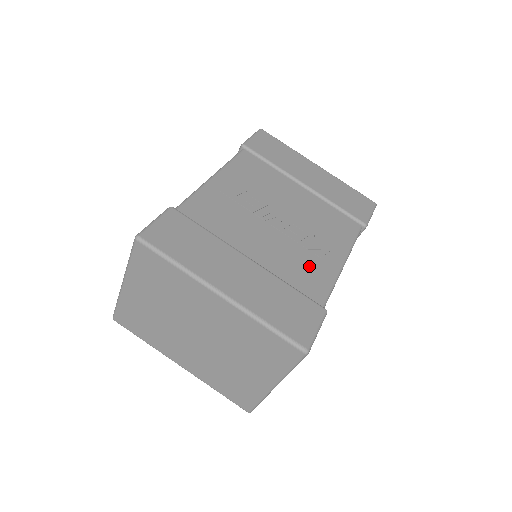
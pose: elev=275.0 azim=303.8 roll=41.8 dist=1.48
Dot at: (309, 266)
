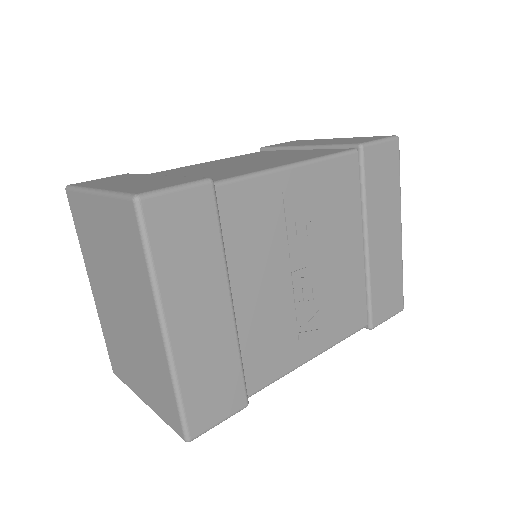
Dot at: (280, 344)
